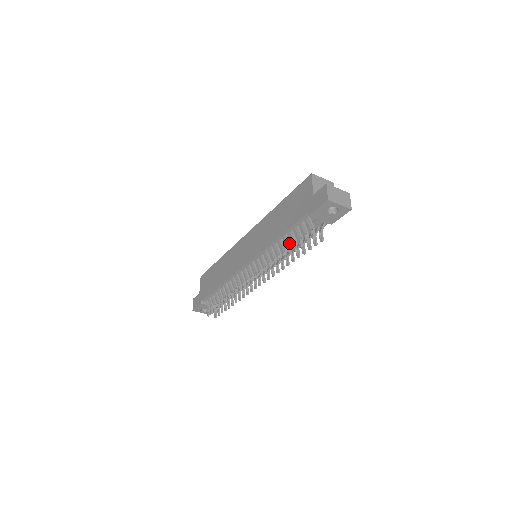
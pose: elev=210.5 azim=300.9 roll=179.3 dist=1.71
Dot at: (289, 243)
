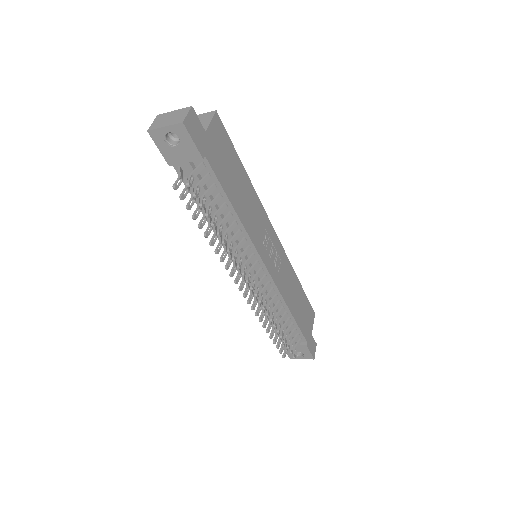
Dot at: occluded
